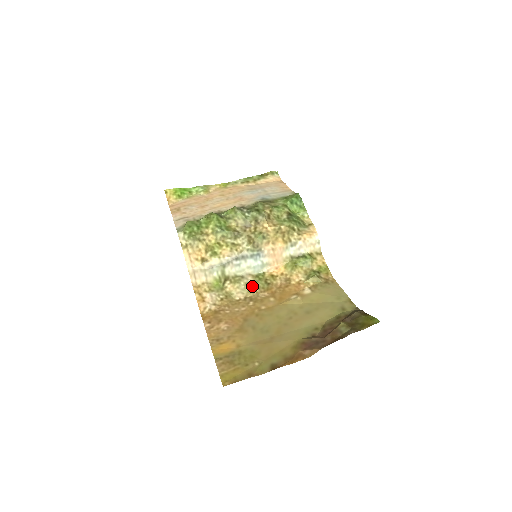
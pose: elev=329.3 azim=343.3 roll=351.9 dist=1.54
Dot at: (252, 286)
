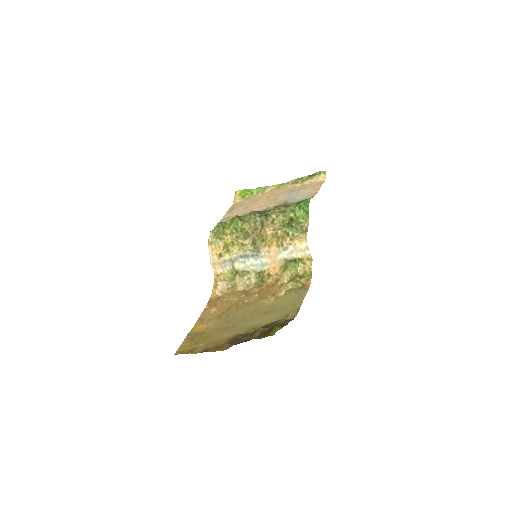
Dot at: (252, 281)
